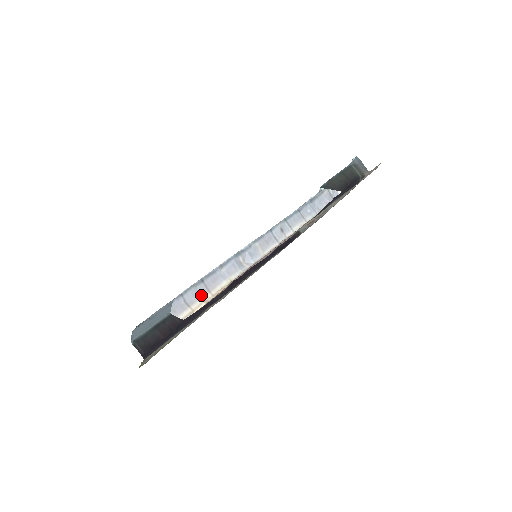
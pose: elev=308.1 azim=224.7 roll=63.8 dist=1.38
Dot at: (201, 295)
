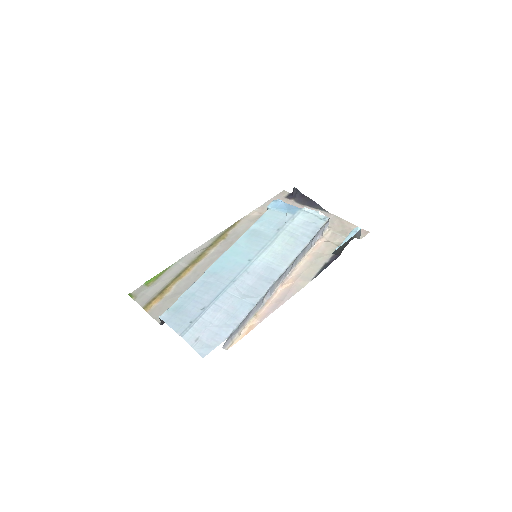
Dot at: (239, 330)
